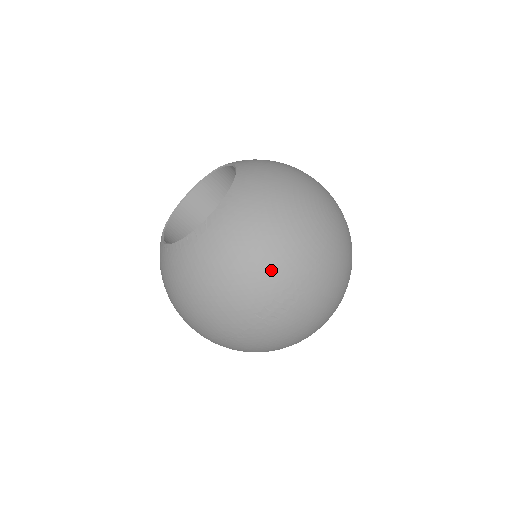
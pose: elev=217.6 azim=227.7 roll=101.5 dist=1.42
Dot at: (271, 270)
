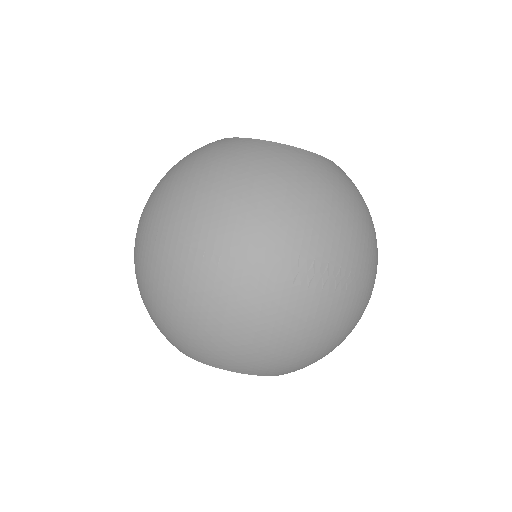
Dot at: (349, 237)
